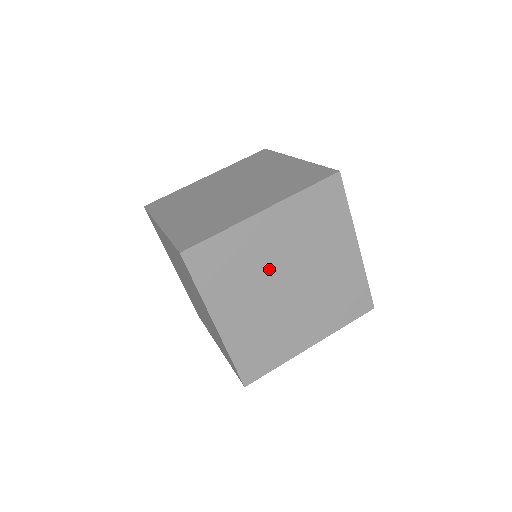
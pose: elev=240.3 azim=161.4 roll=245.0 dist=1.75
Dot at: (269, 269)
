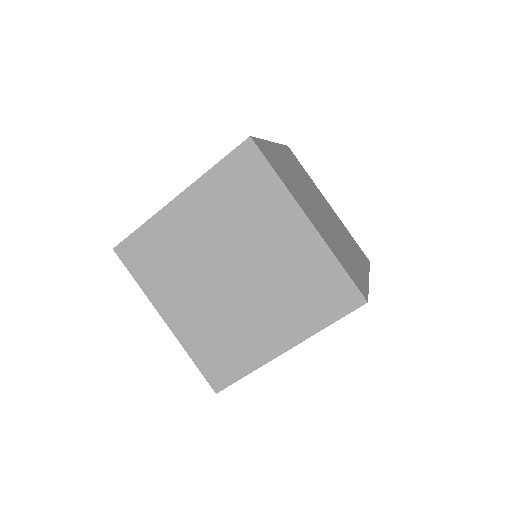
Dot at: (202, 258)
